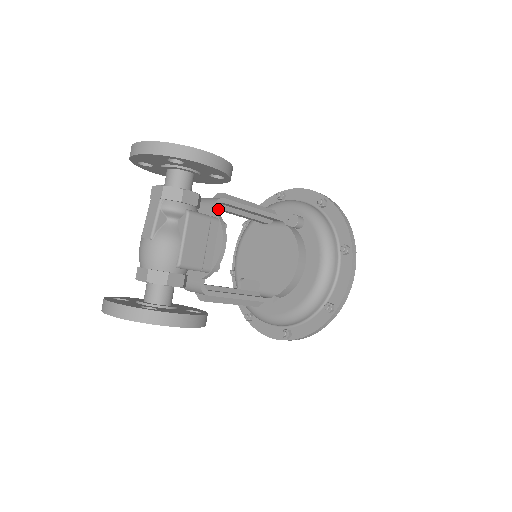
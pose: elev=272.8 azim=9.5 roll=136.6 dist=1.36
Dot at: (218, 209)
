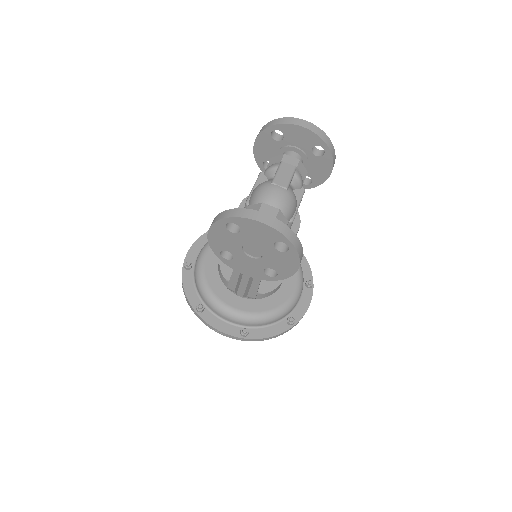
Dot at: occluded
